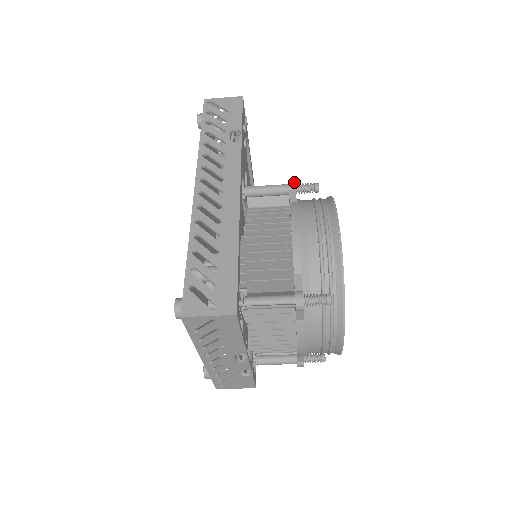
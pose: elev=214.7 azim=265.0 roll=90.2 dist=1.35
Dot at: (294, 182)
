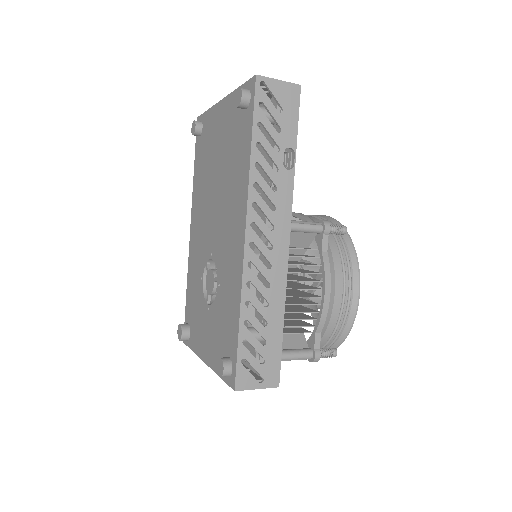
Dot at: (330, 227)
